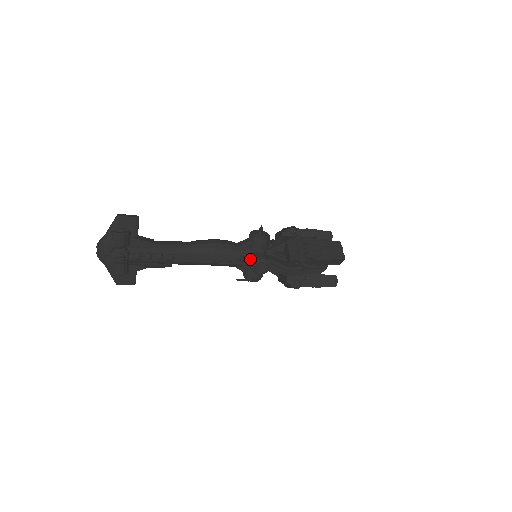
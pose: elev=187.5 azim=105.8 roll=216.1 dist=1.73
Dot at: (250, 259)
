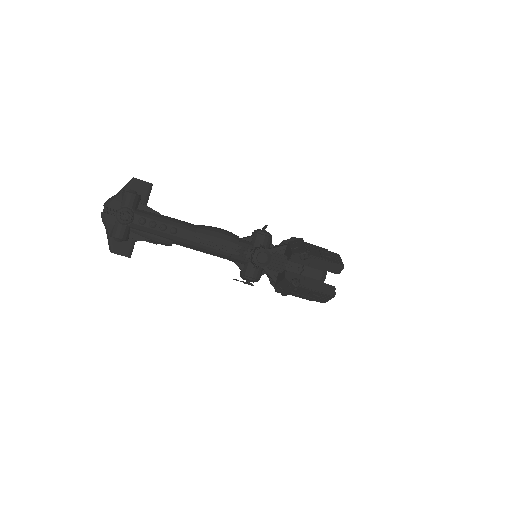
Dot at: (252, 249)
